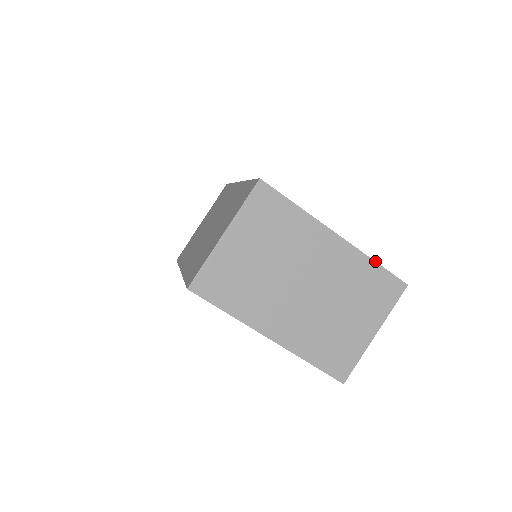
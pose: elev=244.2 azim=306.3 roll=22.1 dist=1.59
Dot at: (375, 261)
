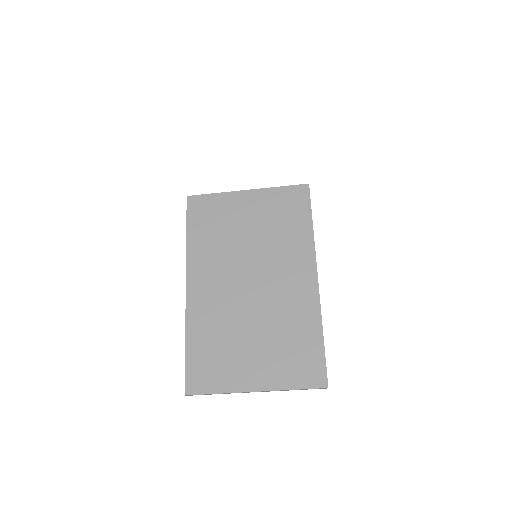
Dot at: occluded
